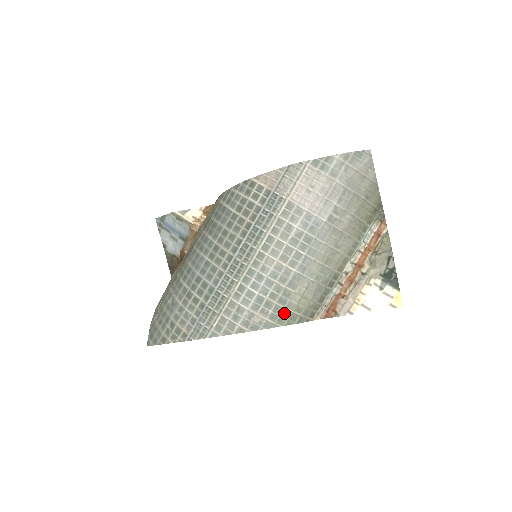
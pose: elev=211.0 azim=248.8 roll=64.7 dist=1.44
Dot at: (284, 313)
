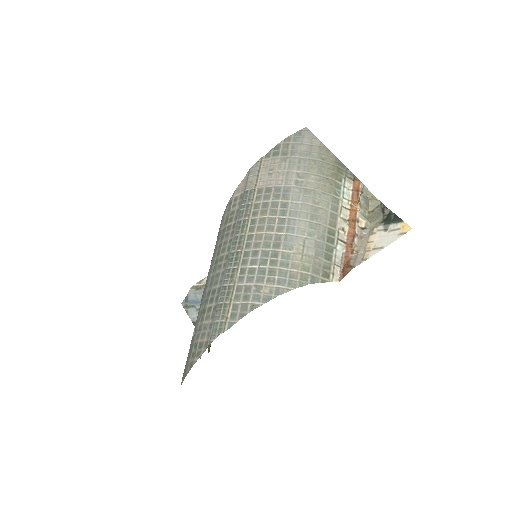
Dot at: (291, 275)
